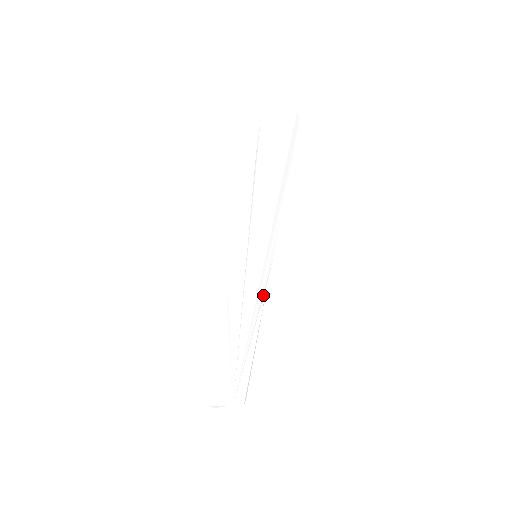
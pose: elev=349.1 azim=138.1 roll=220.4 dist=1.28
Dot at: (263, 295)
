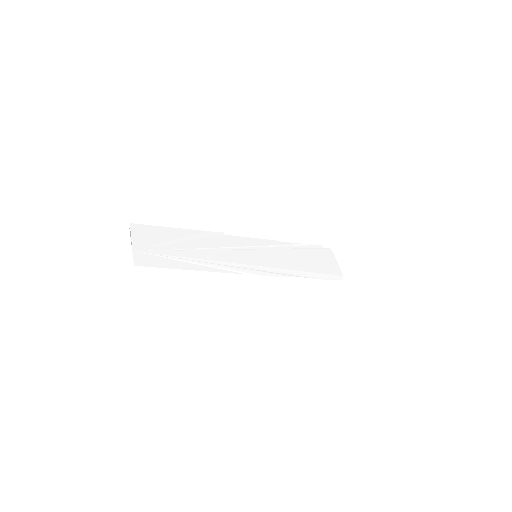
Dot at: (234, 271)
